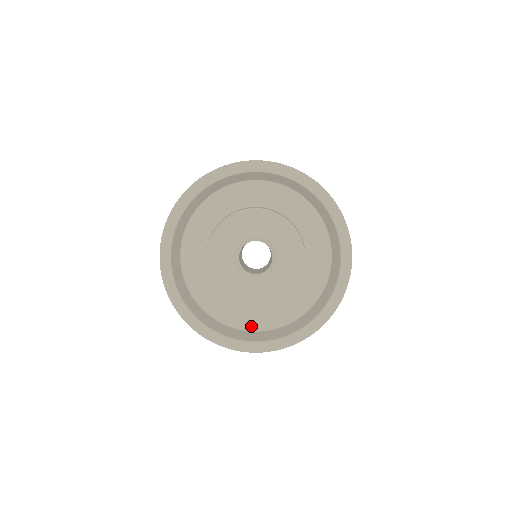
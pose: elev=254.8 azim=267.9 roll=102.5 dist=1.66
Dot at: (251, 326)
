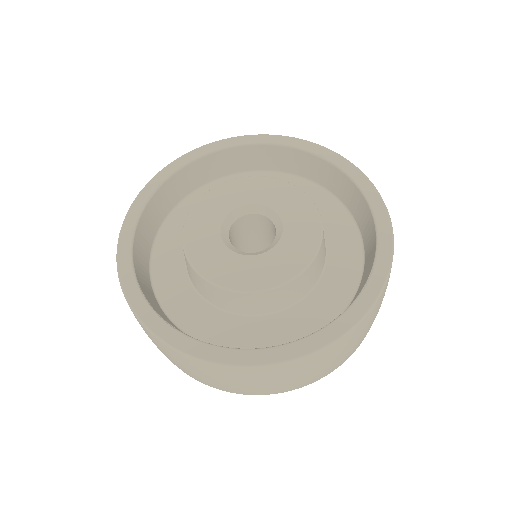
Dot at: (263, 346)
